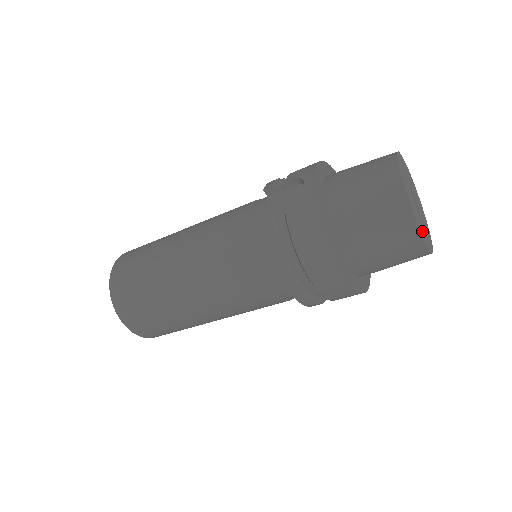
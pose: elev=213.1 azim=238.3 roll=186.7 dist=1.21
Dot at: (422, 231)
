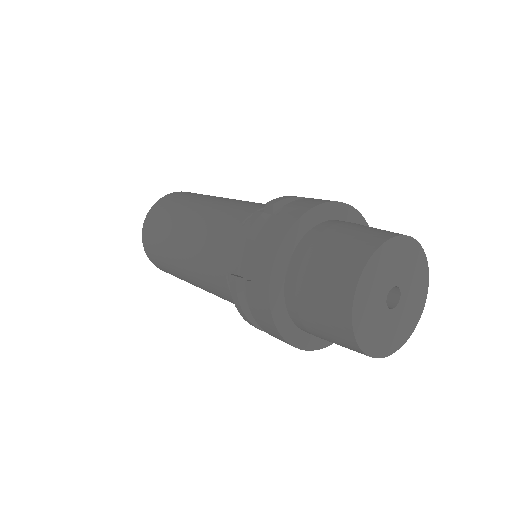
Dot at: (381, 343)
